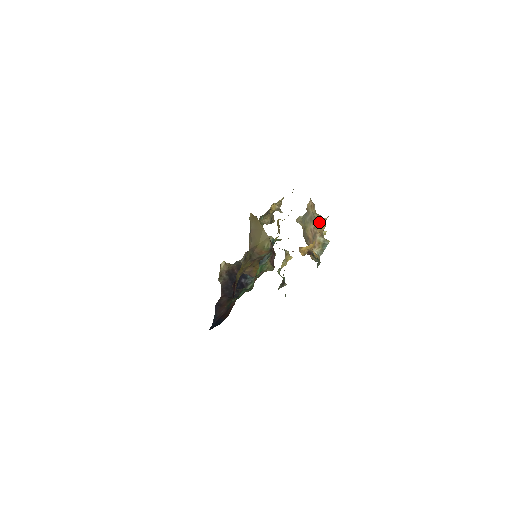
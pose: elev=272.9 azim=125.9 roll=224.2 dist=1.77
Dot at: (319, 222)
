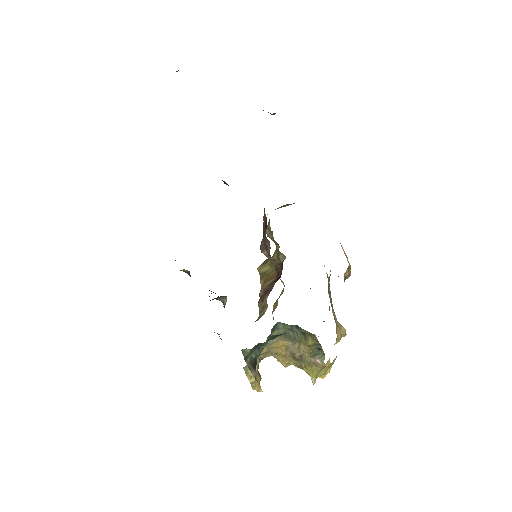
Dot at: (336, 320)
